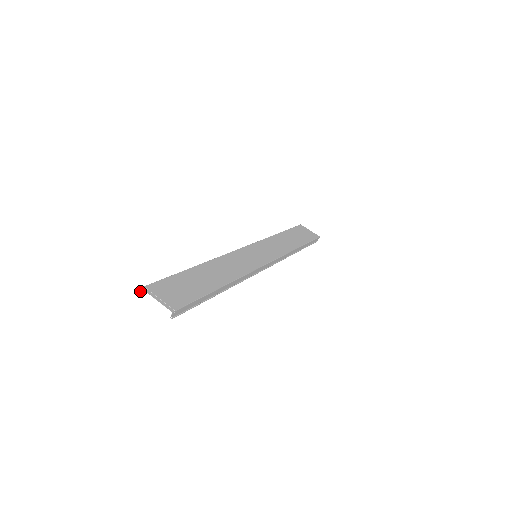
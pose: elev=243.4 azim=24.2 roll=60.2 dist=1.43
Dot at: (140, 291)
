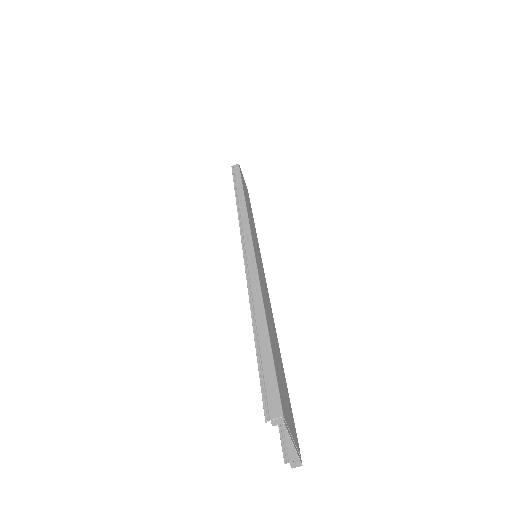
Dot at: (275, 423)
